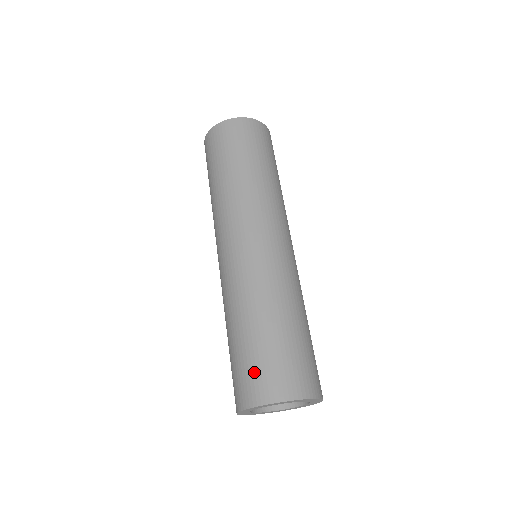
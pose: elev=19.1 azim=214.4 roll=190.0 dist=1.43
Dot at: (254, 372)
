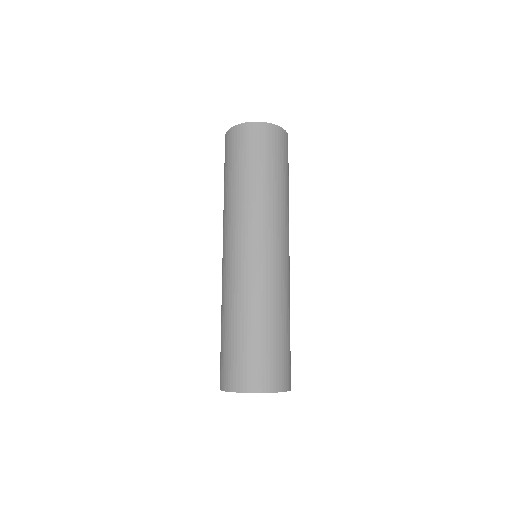
Dot at: (220, 363)
